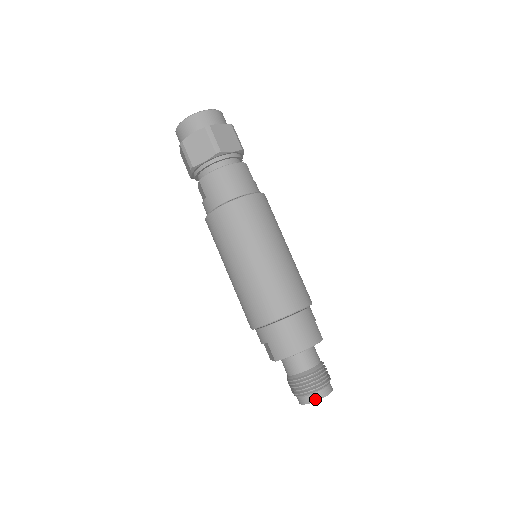
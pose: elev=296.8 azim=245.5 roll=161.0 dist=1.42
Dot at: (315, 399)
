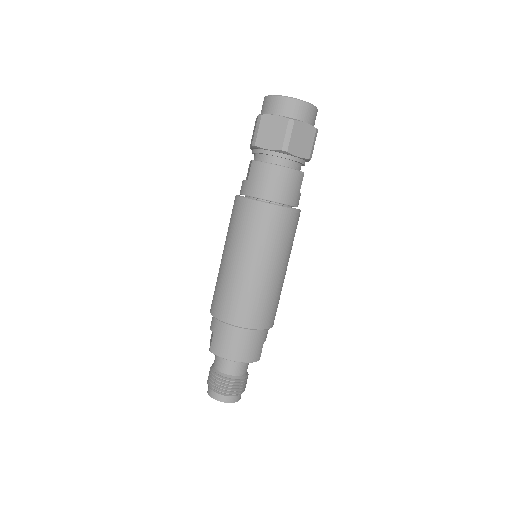
Dot at: (220, 399)
